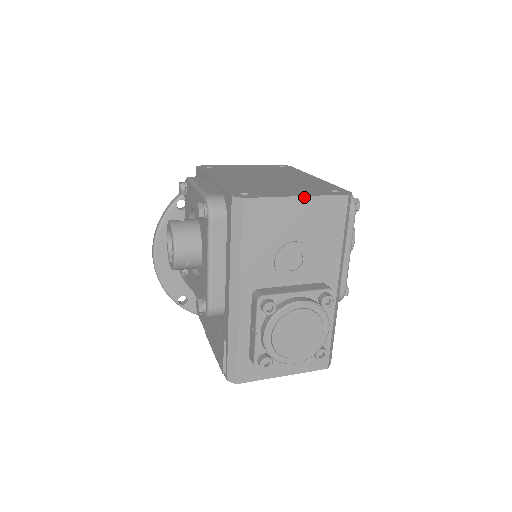
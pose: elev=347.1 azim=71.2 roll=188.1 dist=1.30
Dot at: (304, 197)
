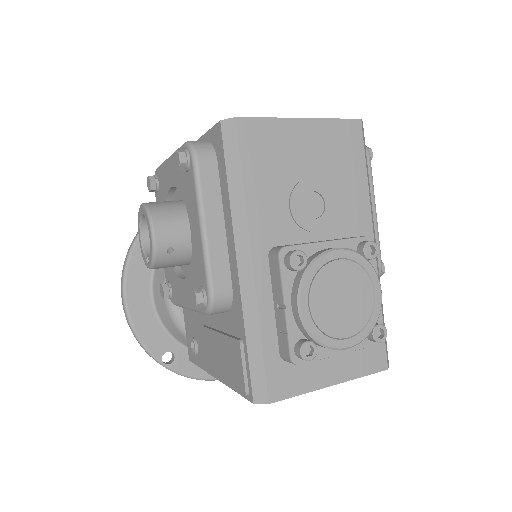
Dot at: (310, 120)
